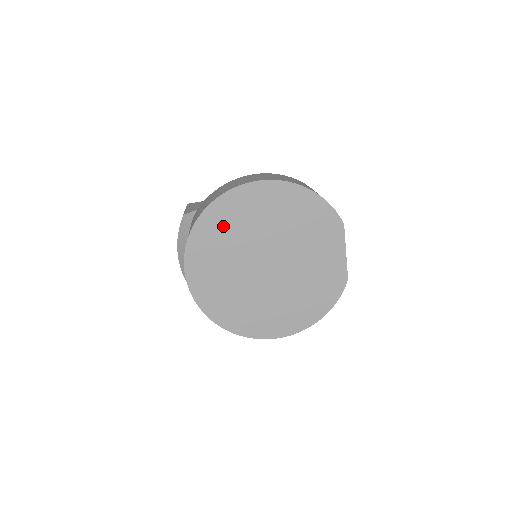
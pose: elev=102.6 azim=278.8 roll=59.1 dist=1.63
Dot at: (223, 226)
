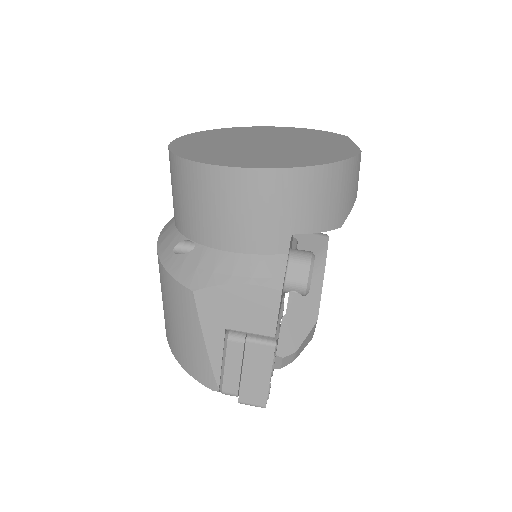
Dot at: (224, 134)
